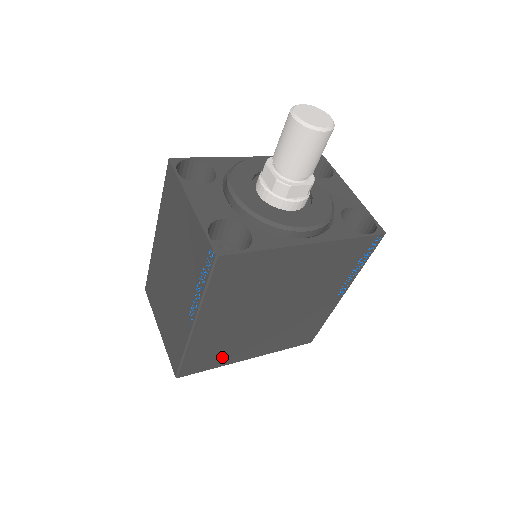
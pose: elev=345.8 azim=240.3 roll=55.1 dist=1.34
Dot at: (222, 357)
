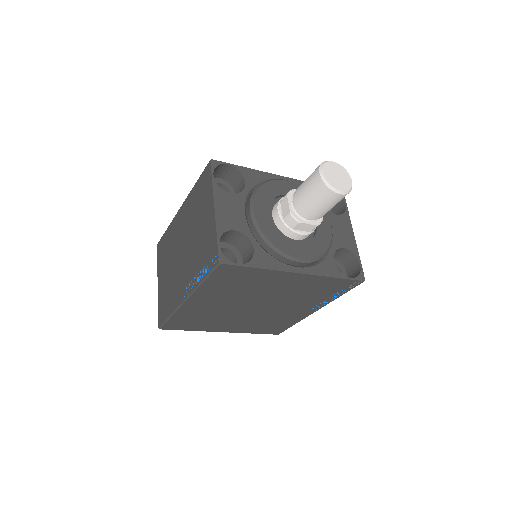
Dot at: (201, 325)
